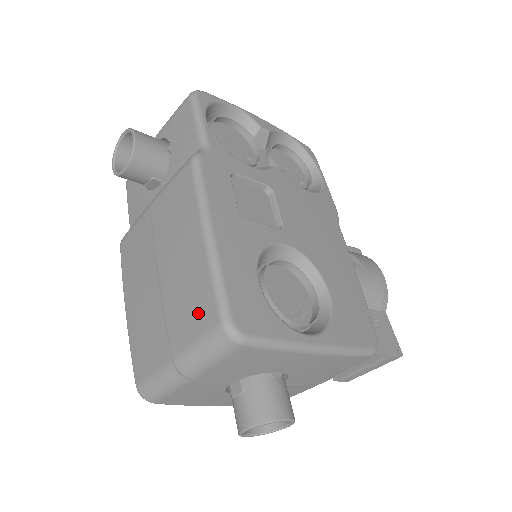
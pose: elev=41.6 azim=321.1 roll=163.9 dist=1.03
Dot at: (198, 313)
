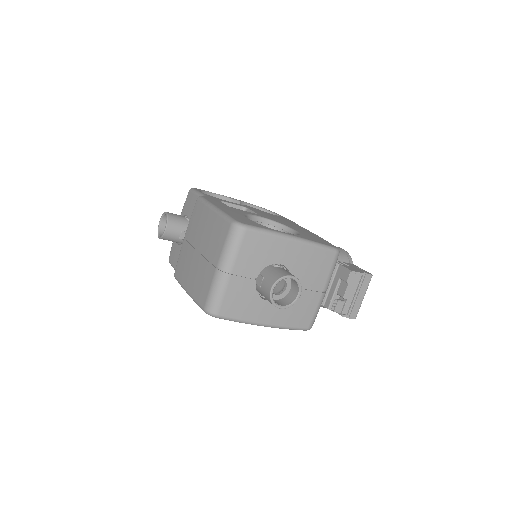
Dot at: (221, 235)
